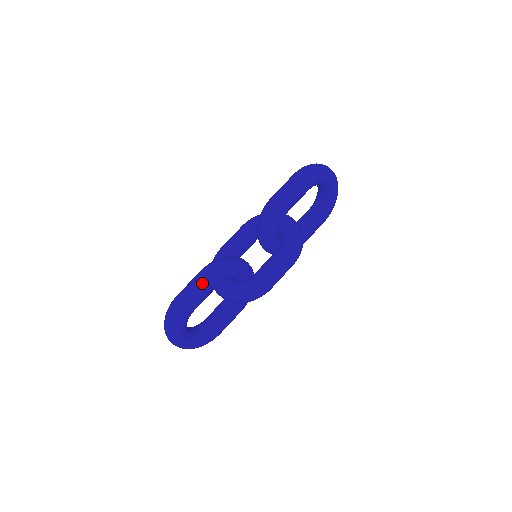
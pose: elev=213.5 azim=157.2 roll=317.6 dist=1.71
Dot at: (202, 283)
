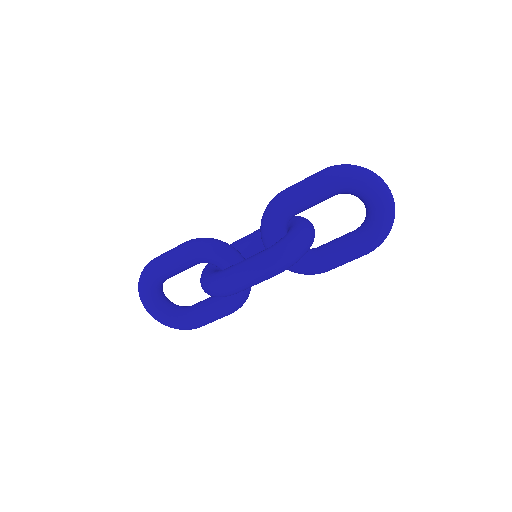
Dot at: (175, 251)
